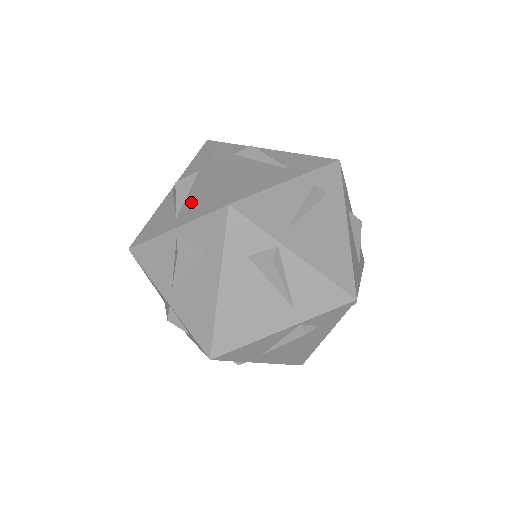
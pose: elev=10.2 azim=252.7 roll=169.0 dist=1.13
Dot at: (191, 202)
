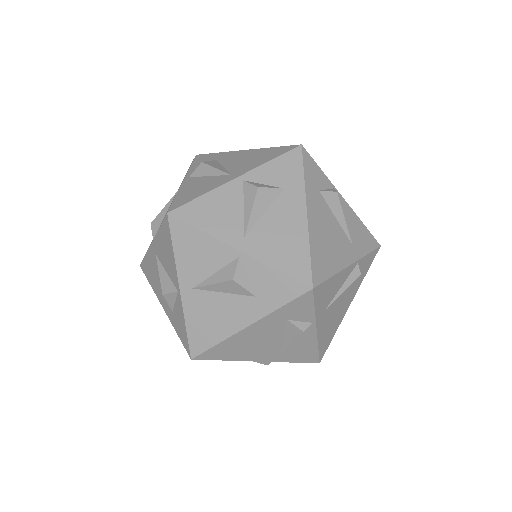
Dot at: (239, 165)
